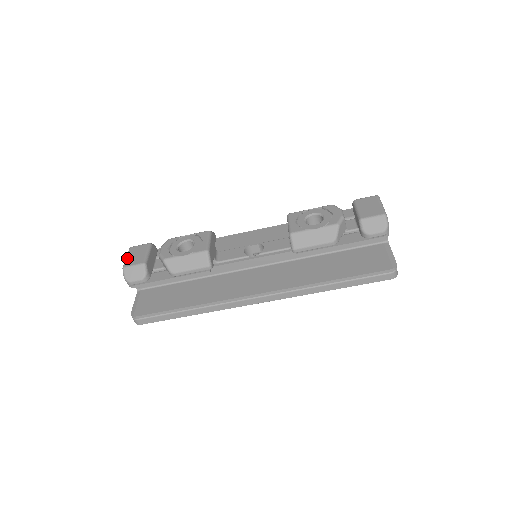
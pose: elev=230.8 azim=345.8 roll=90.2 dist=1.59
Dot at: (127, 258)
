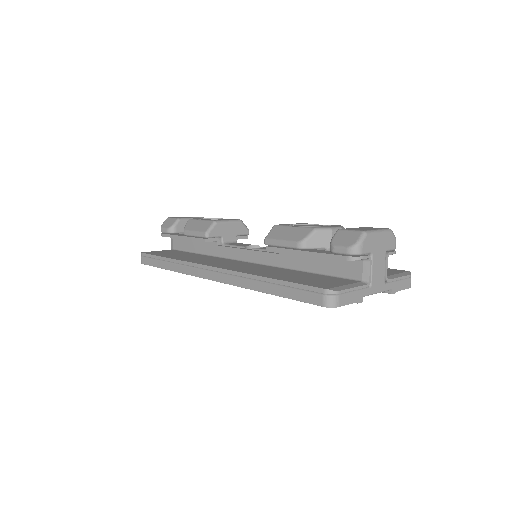
Dot at: occluded
